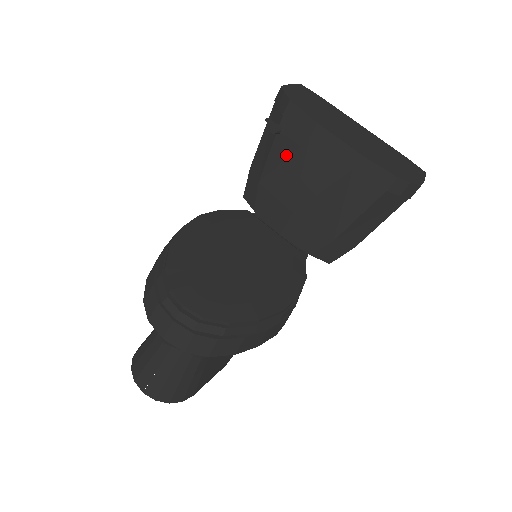
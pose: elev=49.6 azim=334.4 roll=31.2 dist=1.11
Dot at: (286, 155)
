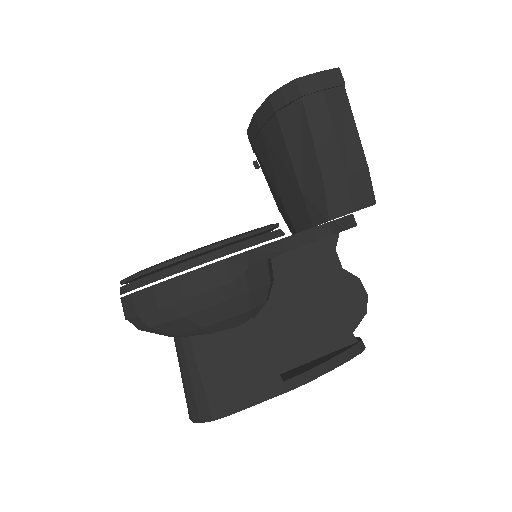
Dot at: (263, 172)
